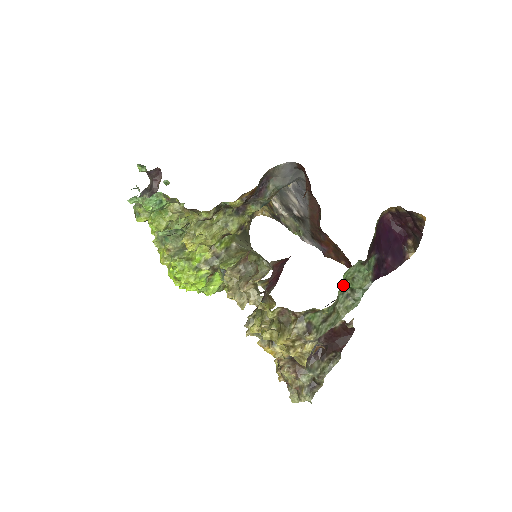
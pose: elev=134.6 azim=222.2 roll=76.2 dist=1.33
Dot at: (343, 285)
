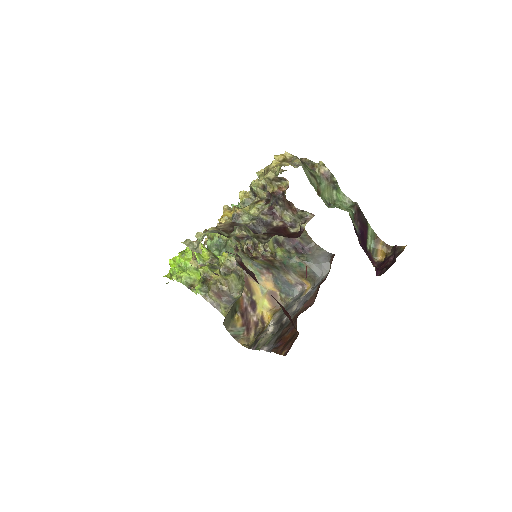
Dot at: (330, 202)
